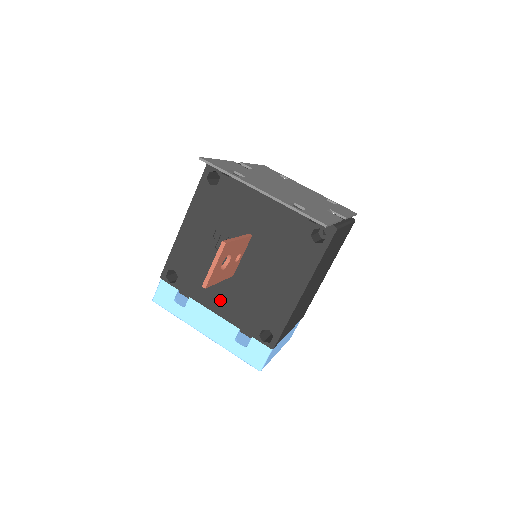
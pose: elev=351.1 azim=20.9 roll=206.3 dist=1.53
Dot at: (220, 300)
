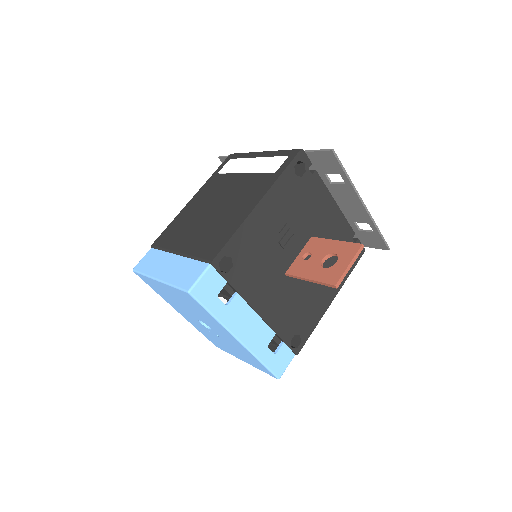
Dot at: (268, 300)
